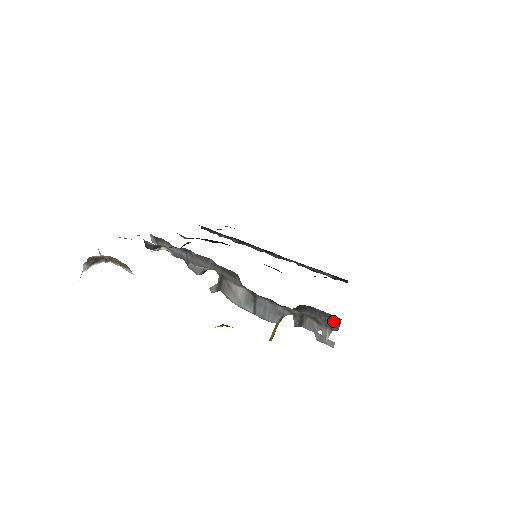
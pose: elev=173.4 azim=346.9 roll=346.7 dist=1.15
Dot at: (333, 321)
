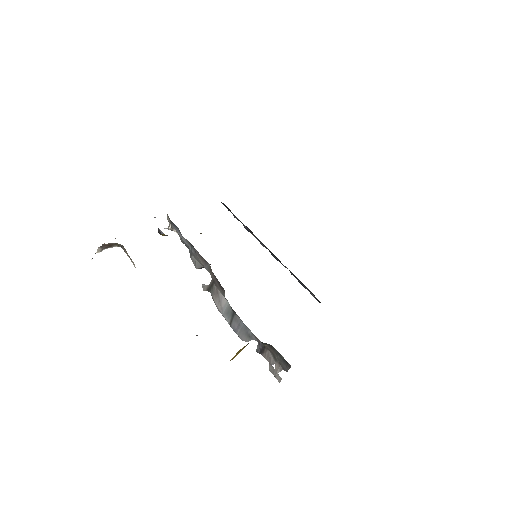
Dot at: (285, 364)
